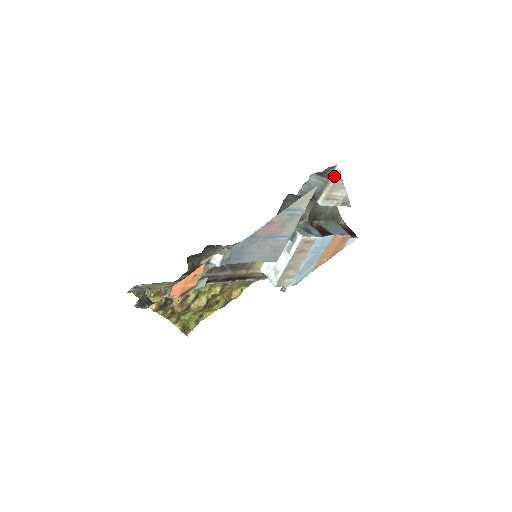
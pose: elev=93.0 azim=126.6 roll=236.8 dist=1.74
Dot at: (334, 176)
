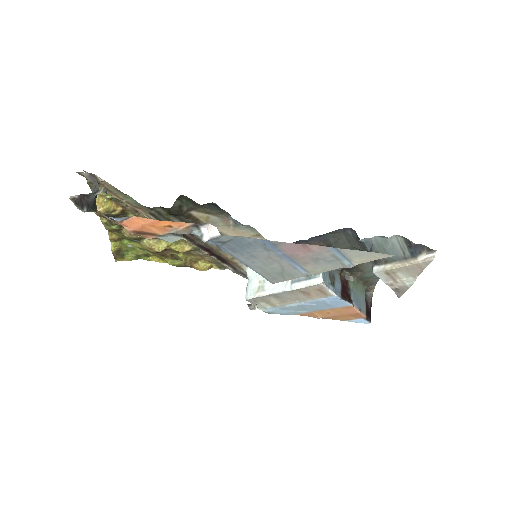
Dot at: (421, 259)
